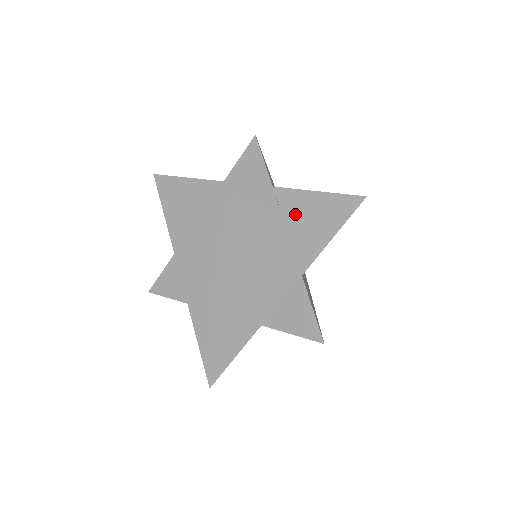
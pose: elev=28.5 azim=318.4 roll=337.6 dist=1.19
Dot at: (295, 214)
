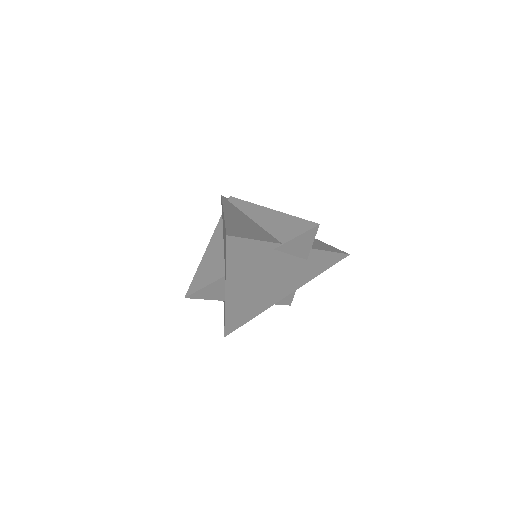
Dot at: (314, 262)
